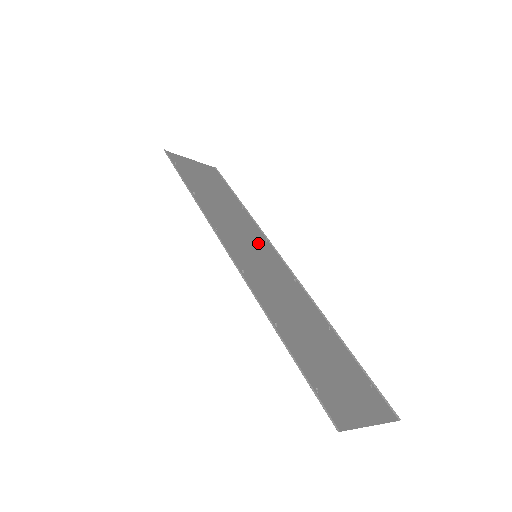
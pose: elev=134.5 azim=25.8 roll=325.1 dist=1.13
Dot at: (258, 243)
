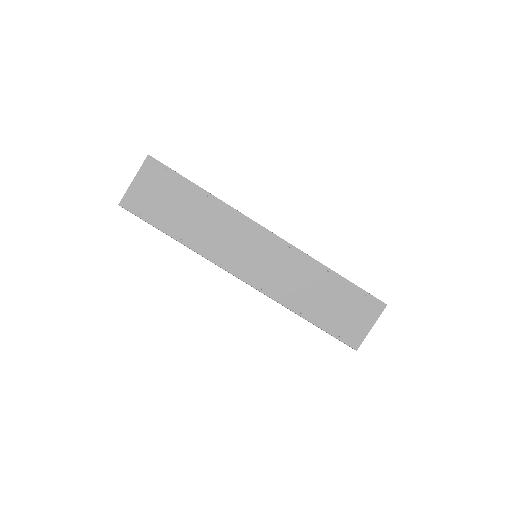
Dot at: (247, 235)
